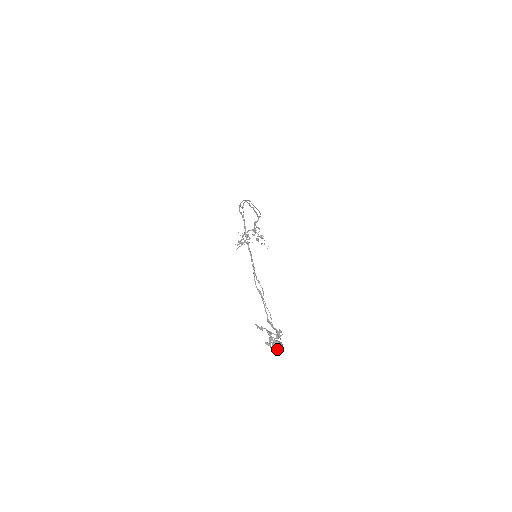
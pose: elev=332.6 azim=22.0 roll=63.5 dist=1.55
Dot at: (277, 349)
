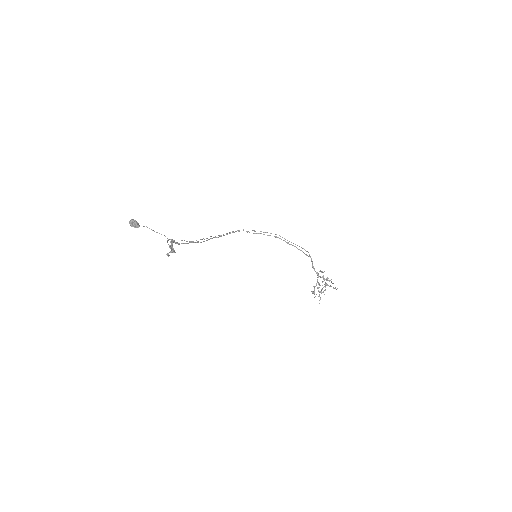
Dot at: (130, 222)
